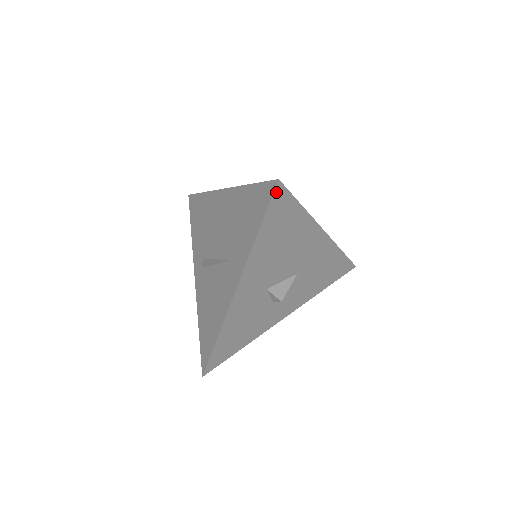
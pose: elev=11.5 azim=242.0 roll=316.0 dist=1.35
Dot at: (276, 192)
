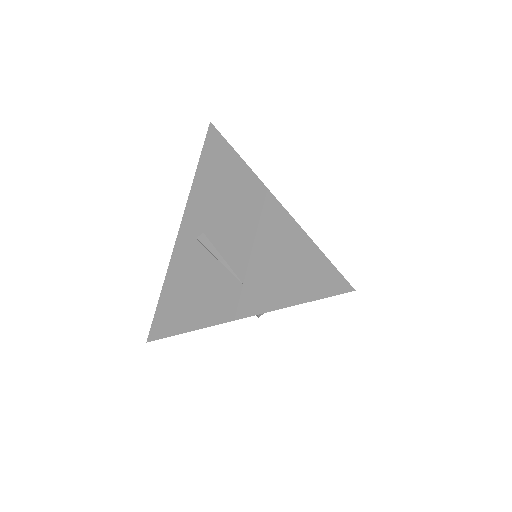
Dot at: (342, 293)
